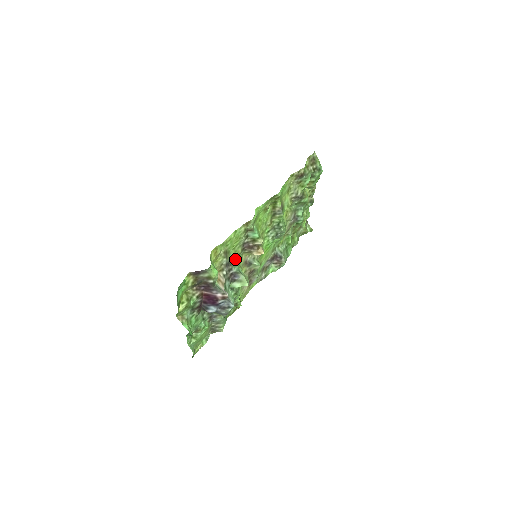
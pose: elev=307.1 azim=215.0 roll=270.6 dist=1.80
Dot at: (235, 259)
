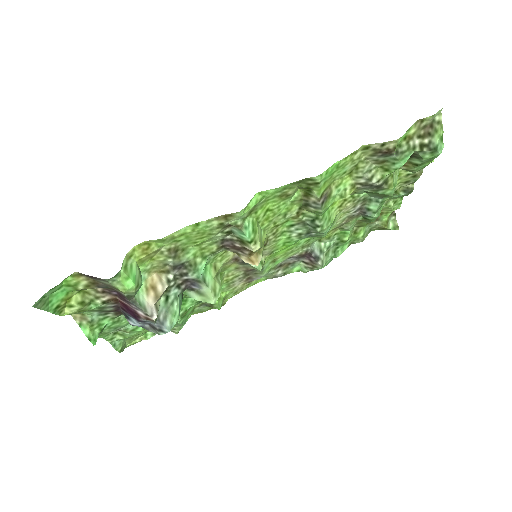
Dot at: (200, 259)
